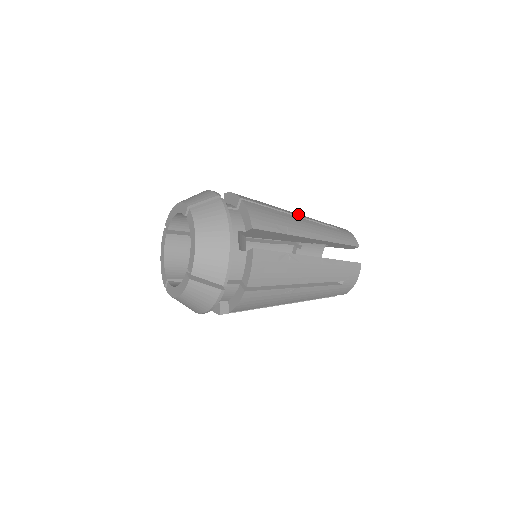
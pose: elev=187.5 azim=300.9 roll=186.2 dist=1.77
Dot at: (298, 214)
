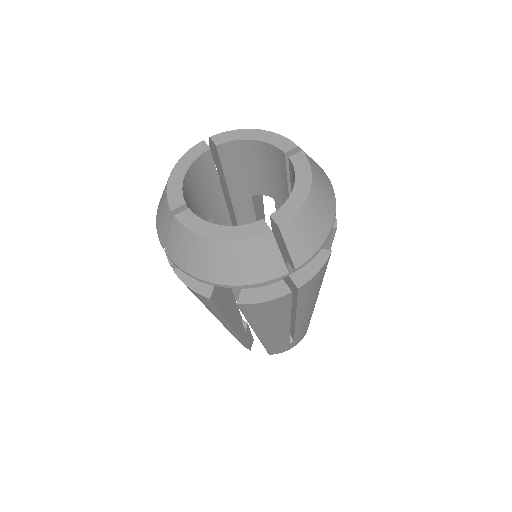
Dot at: occluded
